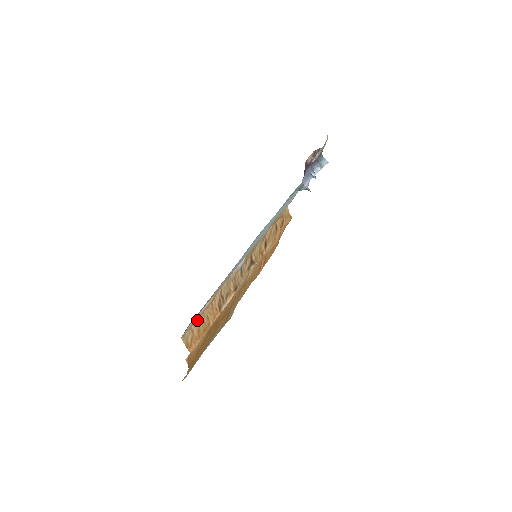
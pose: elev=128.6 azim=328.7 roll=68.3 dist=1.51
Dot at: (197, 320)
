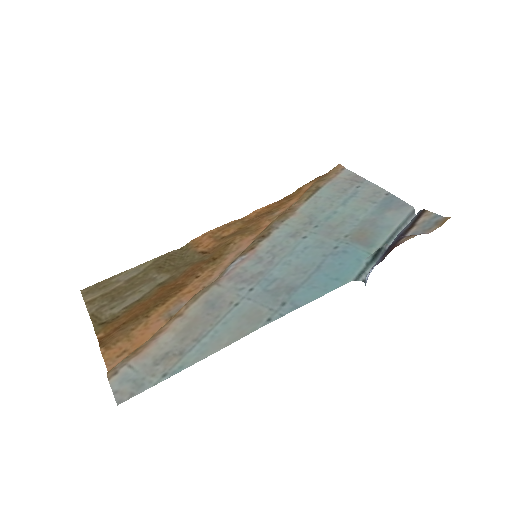
Dot at: (139, 347)
